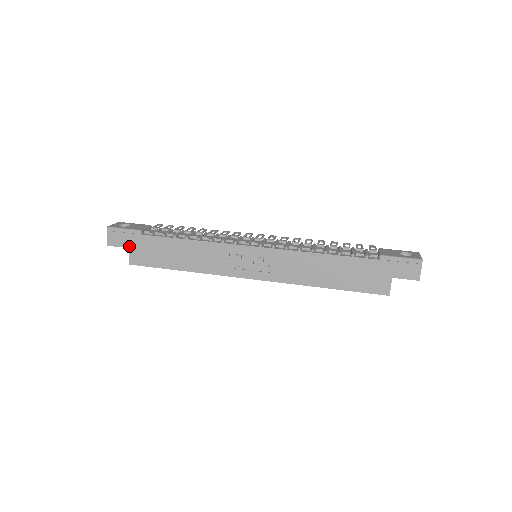
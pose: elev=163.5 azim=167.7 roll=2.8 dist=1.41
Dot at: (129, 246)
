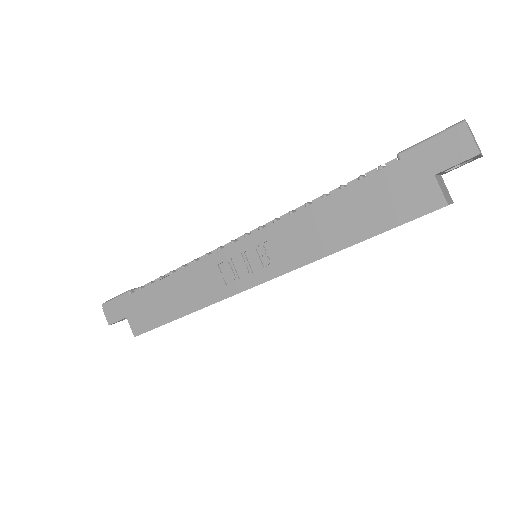
Dot at: (126, 315)
